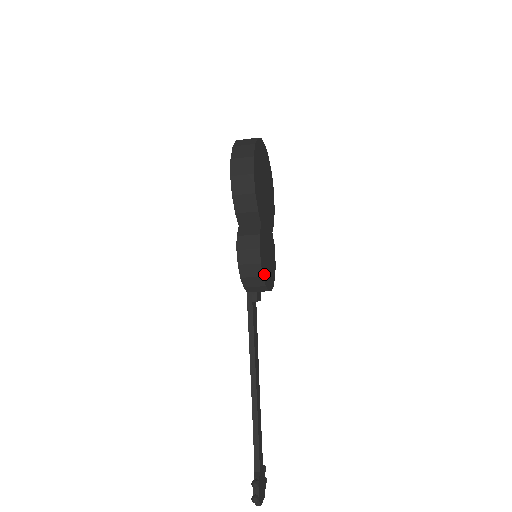
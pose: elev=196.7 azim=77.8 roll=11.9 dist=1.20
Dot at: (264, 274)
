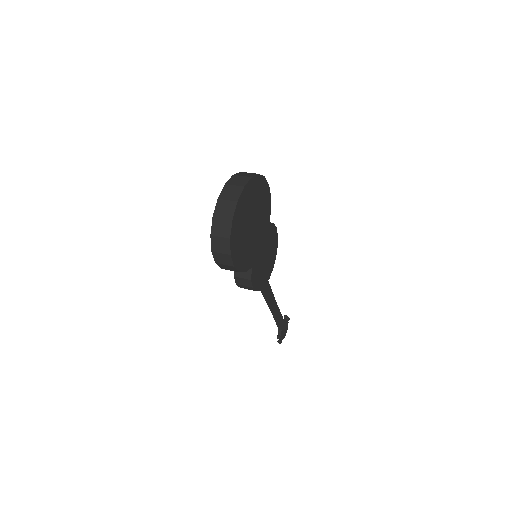
Dot at: (262, 284)
